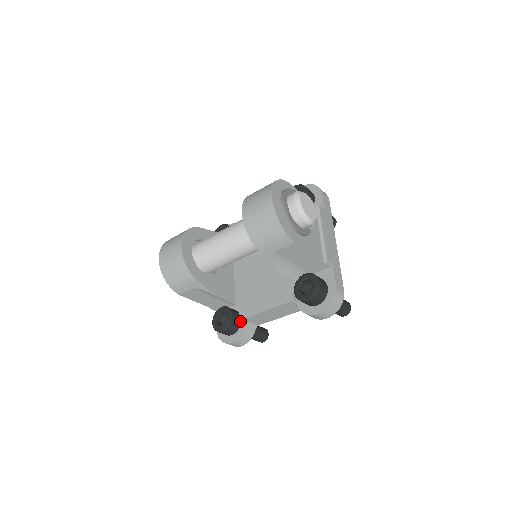
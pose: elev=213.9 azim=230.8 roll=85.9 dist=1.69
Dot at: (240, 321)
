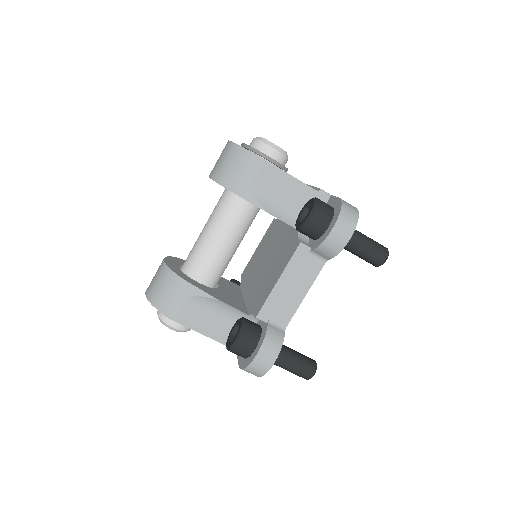
Dot at: (260, 328)
